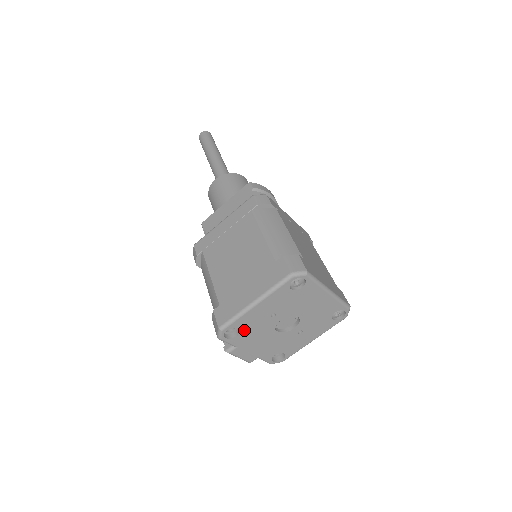
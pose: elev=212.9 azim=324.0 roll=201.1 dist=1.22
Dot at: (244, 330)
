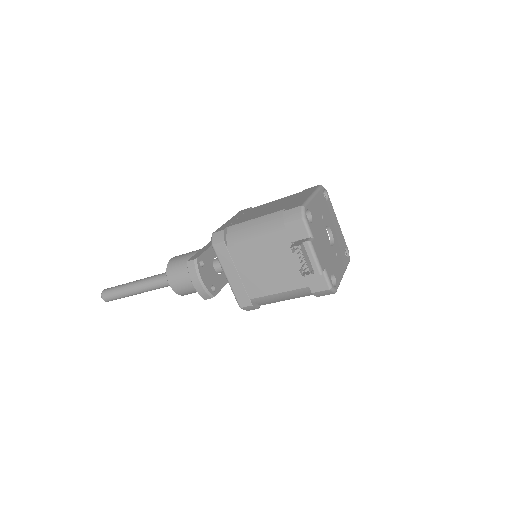
Dot at: (313, 219)
